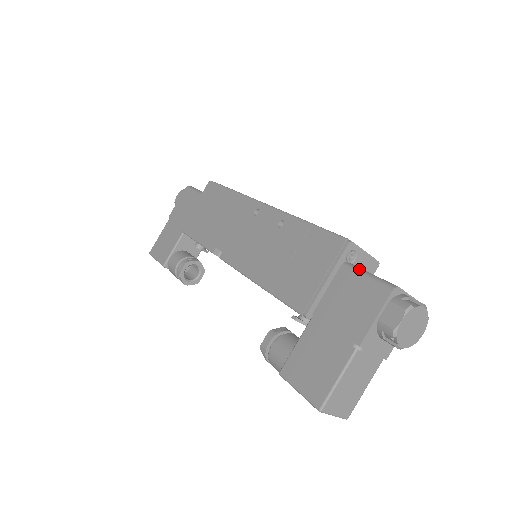
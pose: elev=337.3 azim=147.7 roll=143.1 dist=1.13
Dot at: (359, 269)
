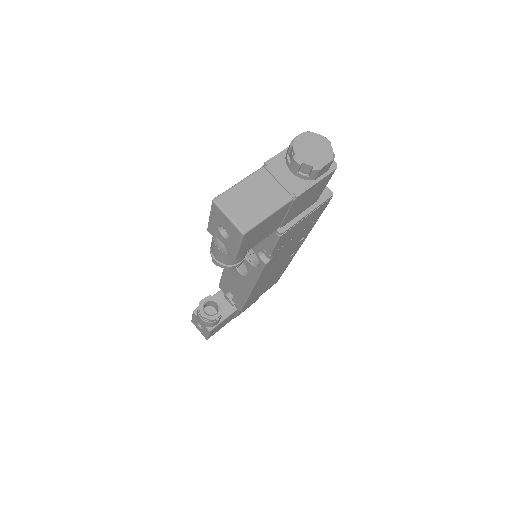
Dot at: occluded
